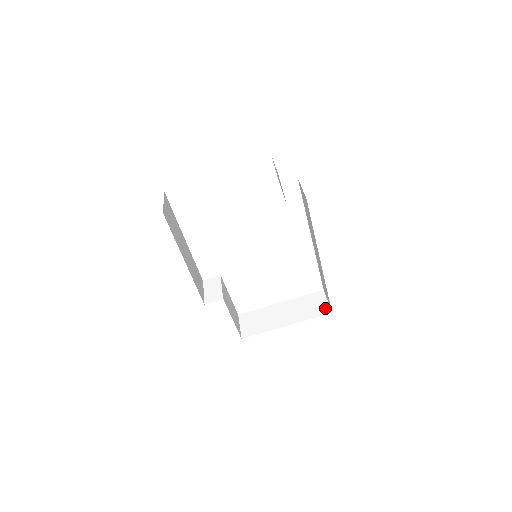
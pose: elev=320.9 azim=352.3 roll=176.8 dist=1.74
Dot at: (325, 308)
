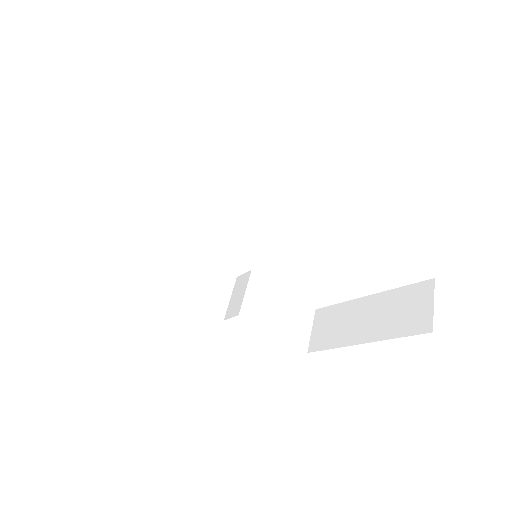
Dot at: (424, 319)
